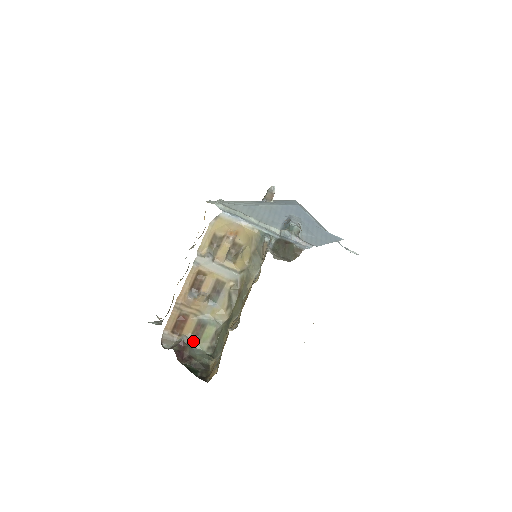
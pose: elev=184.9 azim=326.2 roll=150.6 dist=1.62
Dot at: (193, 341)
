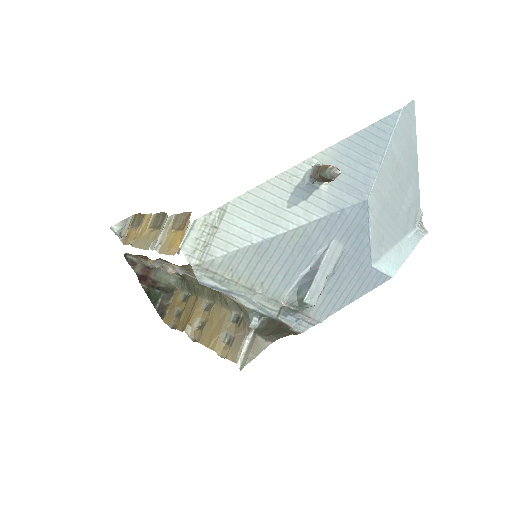
Dot at: occluded
